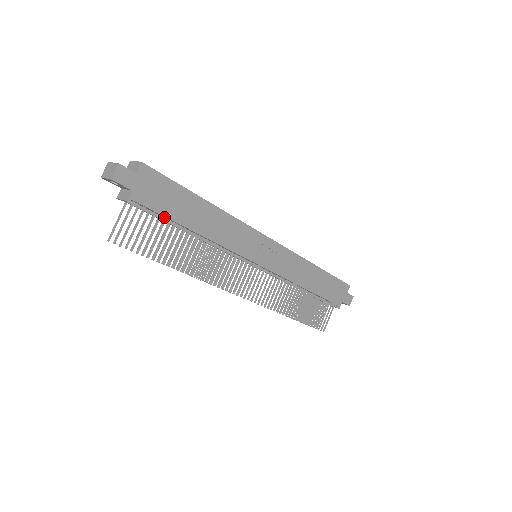
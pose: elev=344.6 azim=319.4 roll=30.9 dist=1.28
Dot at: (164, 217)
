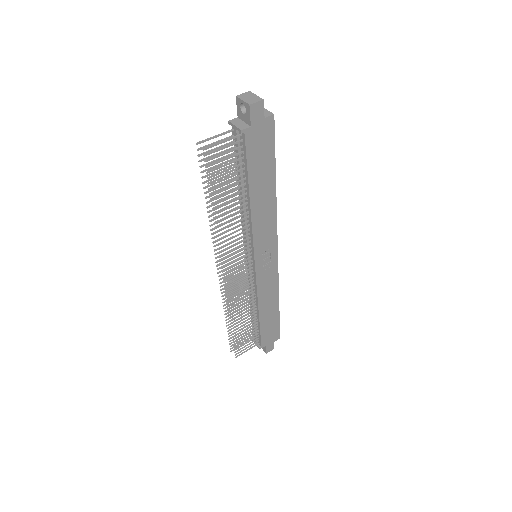
Dot at: (244, 166)
